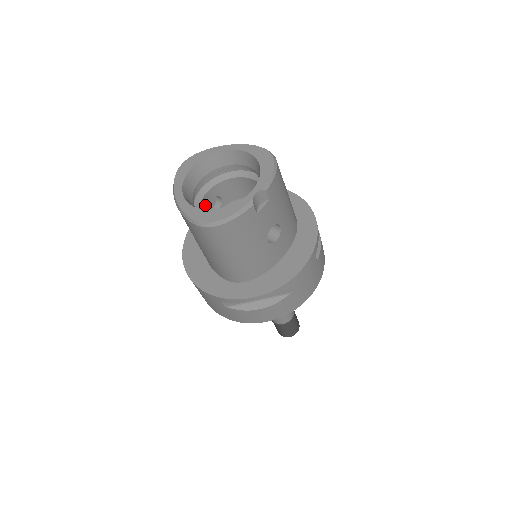
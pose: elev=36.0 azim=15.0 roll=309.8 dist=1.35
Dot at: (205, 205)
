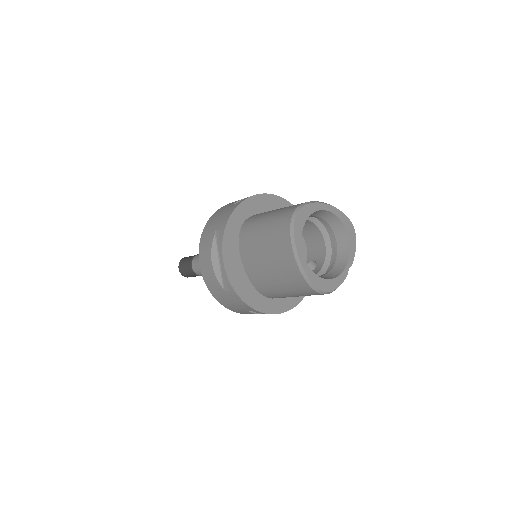
Dot at: occluded
